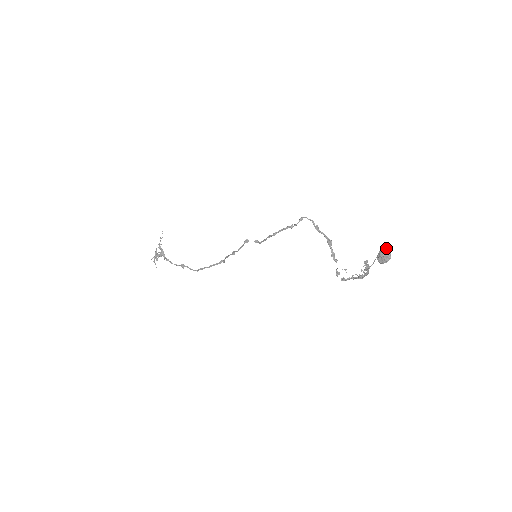
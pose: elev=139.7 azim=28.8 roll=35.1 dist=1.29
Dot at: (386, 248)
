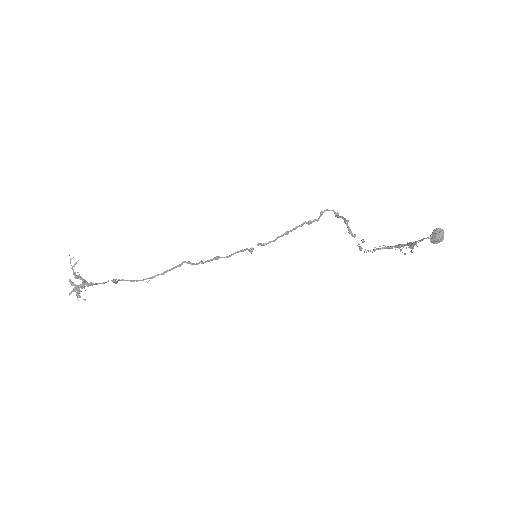
Dot at: (441, 231)
